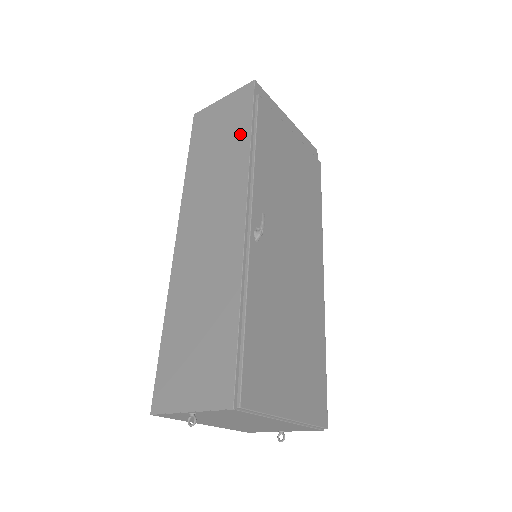
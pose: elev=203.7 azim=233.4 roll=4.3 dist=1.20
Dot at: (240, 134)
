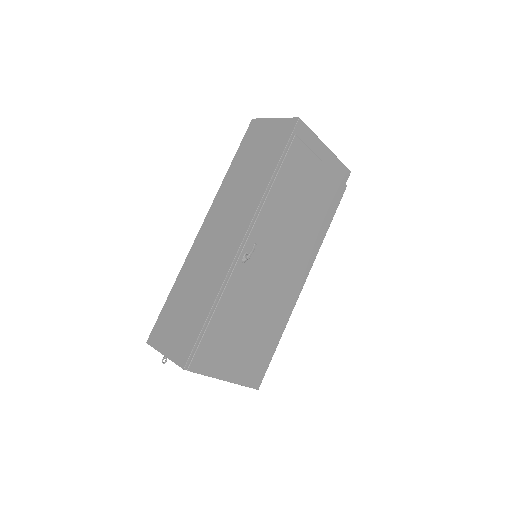
Dot at: (269, 165)
